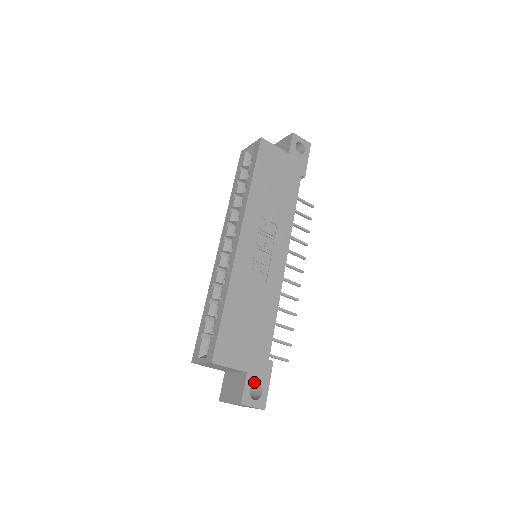
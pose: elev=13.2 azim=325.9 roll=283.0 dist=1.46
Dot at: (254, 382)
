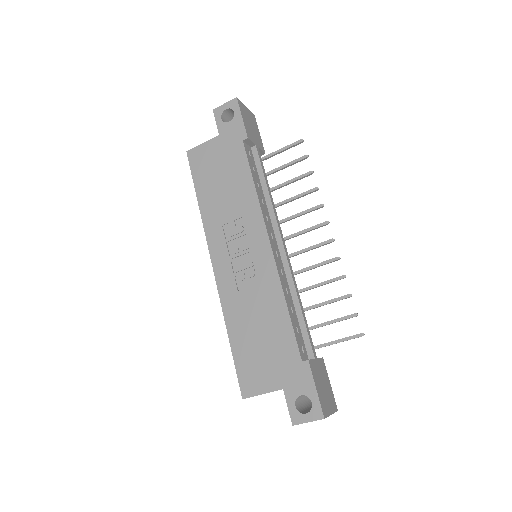
Dot at: (296, 395)
